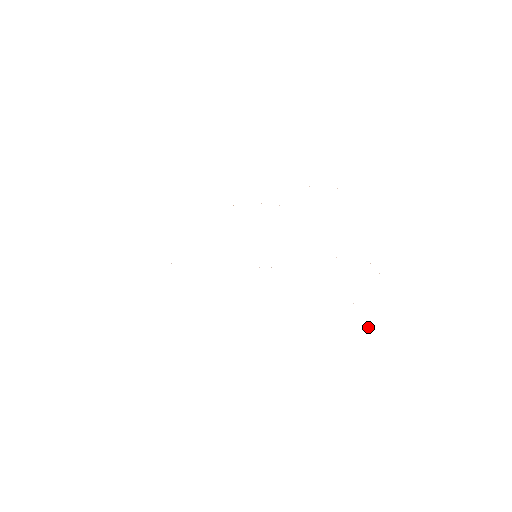
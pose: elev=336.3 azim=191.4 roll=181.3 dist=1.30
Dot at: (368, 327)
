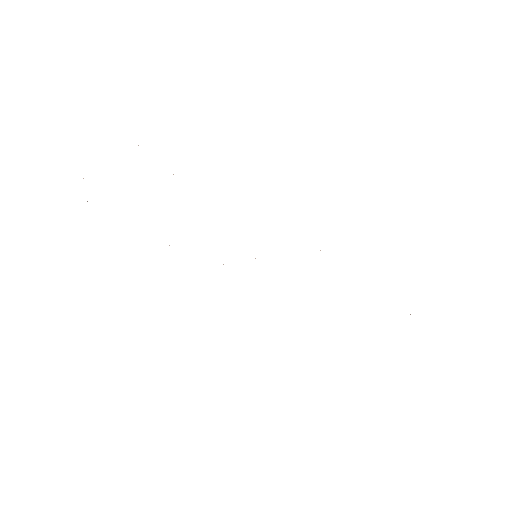
Dot at: occluded
